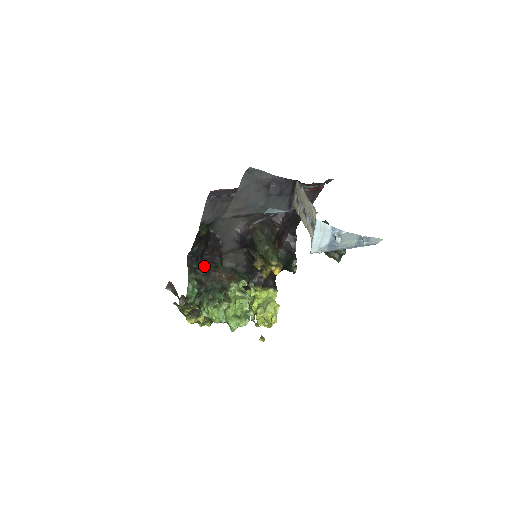
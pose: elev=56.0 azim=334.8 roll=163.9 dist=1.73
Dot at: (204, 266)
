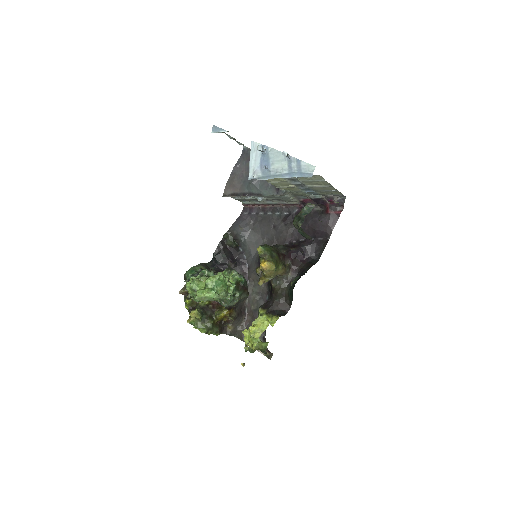
Dot at: occluded
